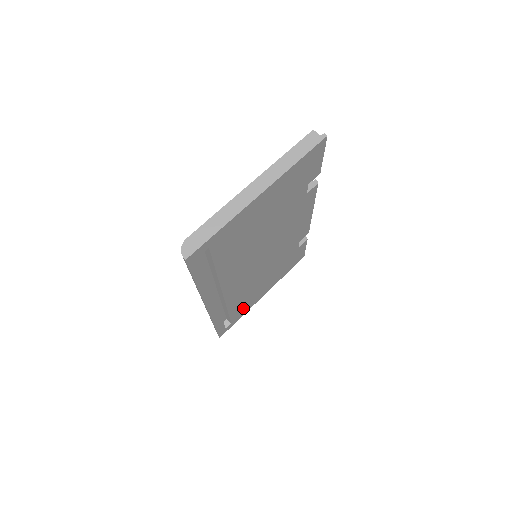
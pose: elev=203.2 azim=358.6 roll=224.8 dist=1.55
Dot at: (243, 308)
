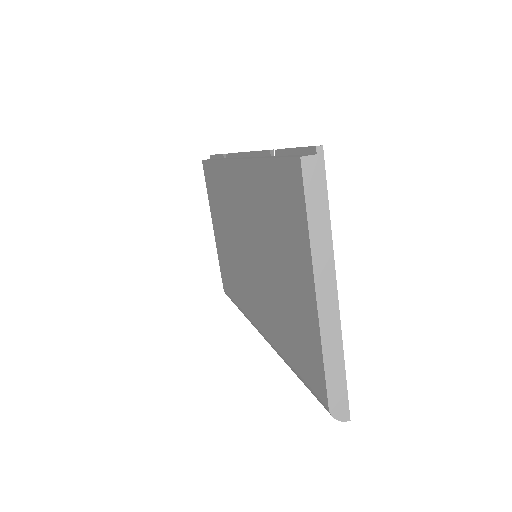
Dot at: occluded
